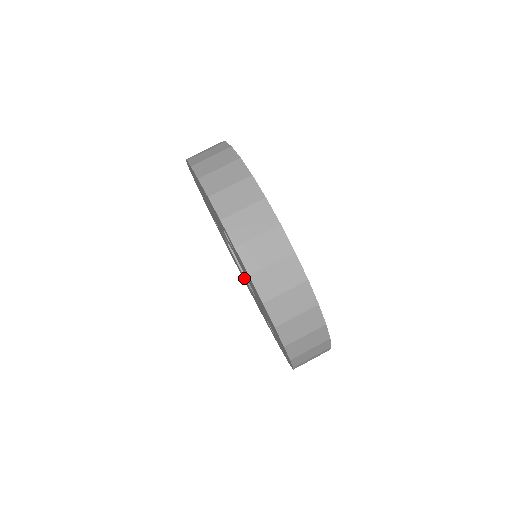
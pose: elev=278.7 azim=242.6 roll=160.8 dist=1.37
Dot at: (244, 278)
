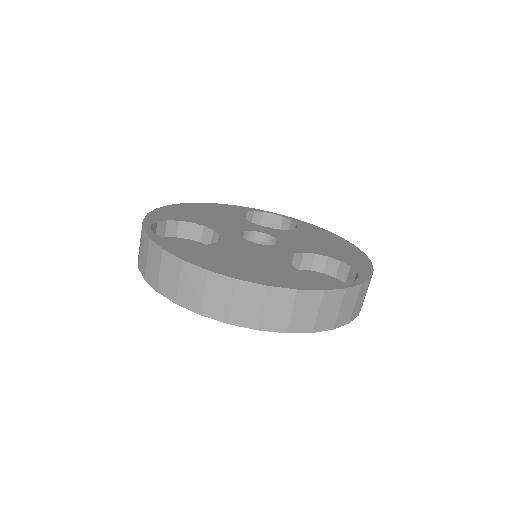
Dot at: occluded
